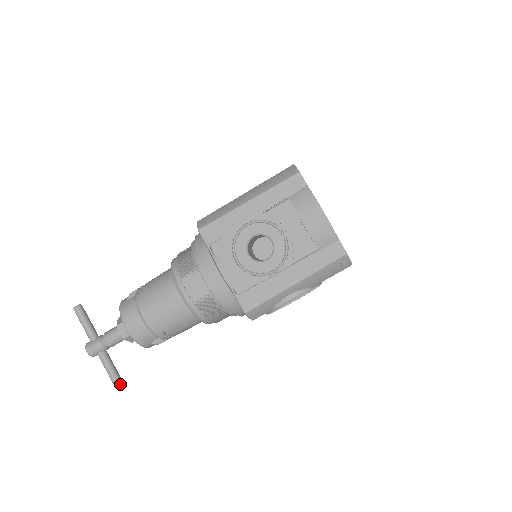
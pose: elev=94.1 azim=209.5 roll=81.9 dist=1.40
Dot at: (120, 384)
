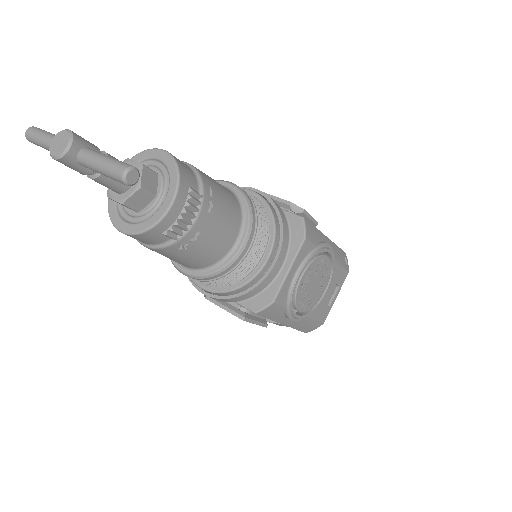
Dot at: (138, 172)
